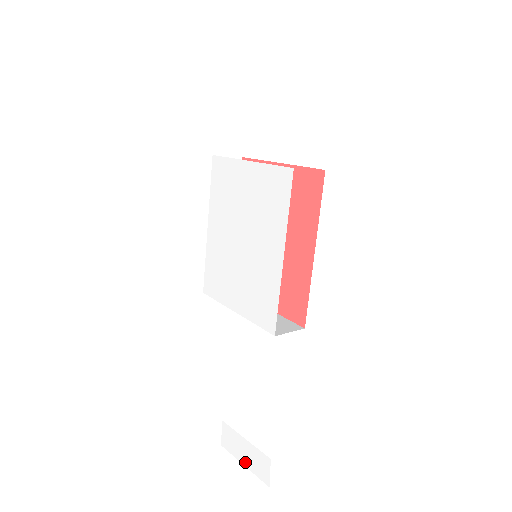
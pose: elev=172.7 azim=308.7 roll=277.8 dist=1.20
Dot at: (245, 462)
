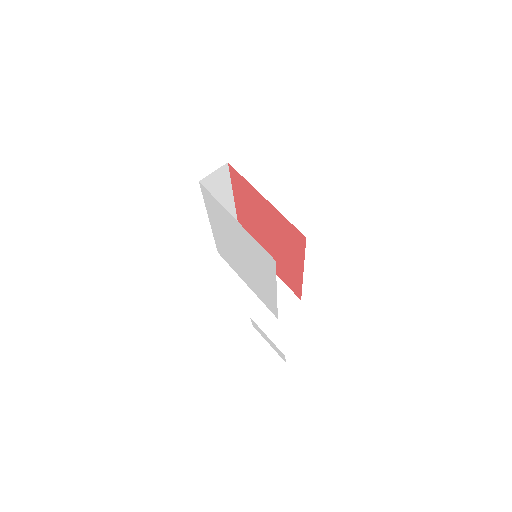
Dot at: occluded
